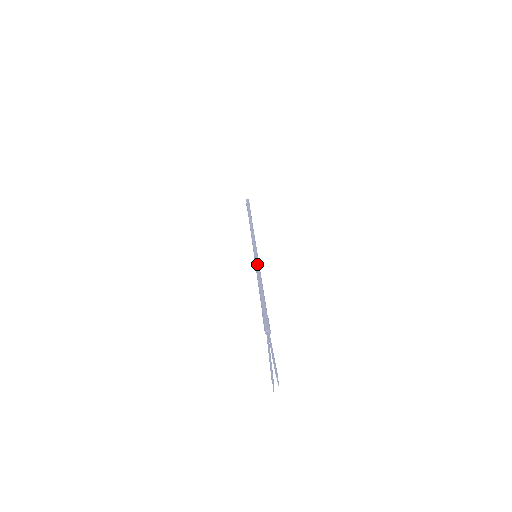
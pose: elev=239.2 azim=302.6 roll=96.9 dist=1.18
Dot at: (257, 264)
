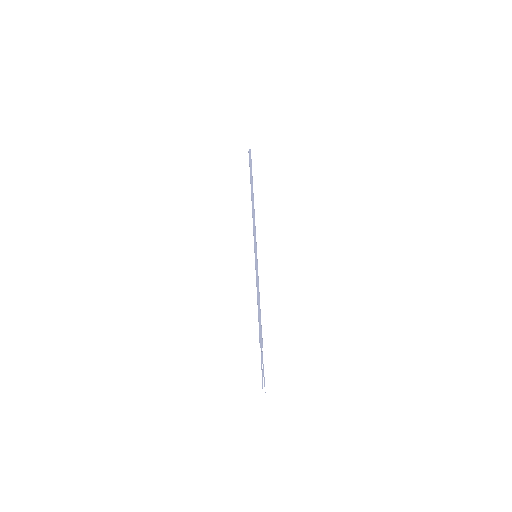
Dot at: (257, 270)
